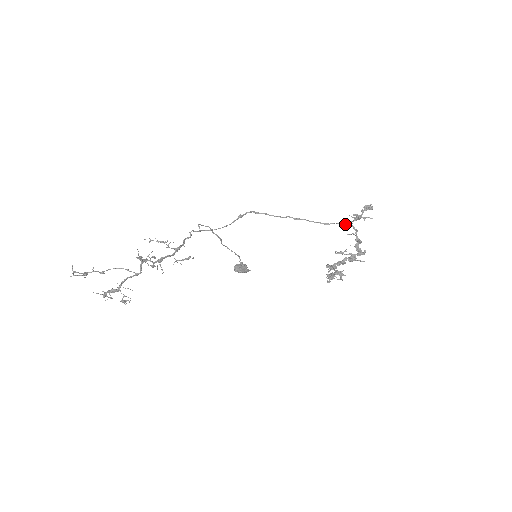
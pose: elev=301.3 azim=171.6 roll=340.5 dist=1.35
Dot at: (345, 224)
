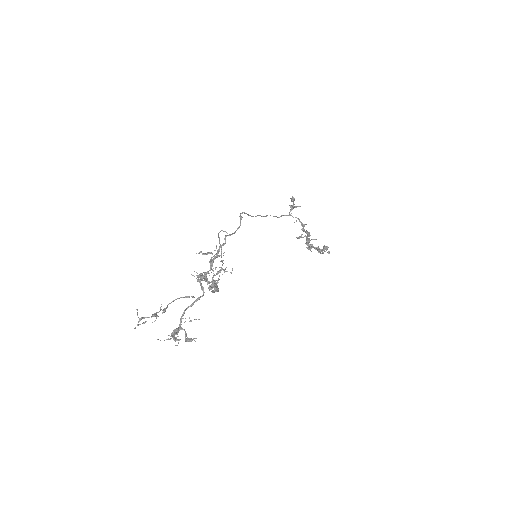
Dot at: (288, 215)
